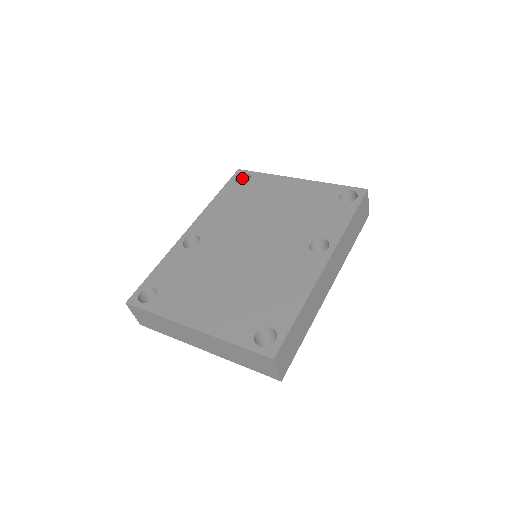
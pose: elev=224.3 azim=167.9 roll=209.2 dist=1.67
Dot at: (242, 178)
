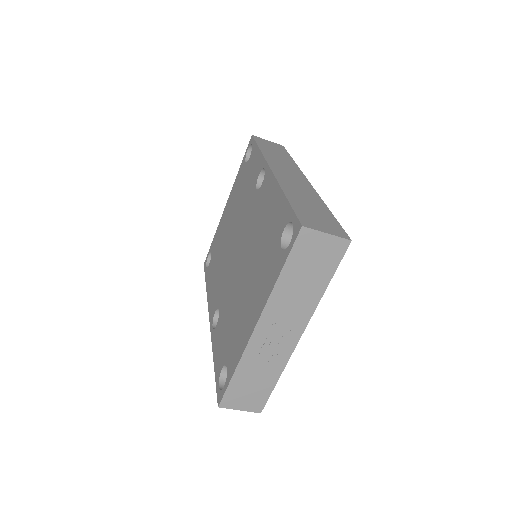
Dot at: occluded
